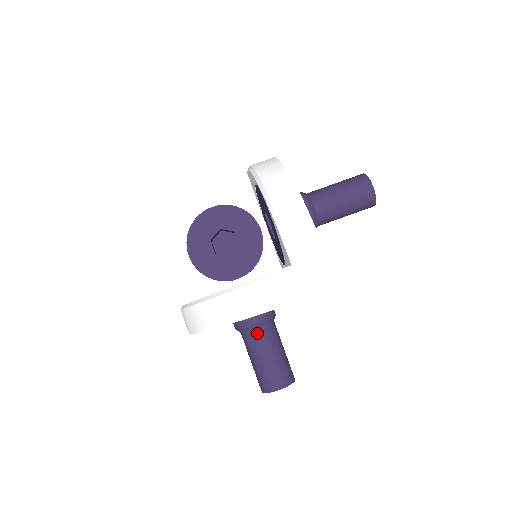
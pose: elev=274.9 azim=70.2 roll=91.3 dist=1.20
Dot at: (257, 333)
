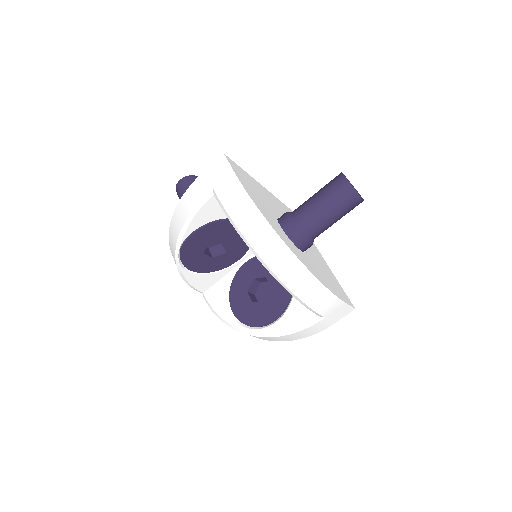
Dot at: occluded
